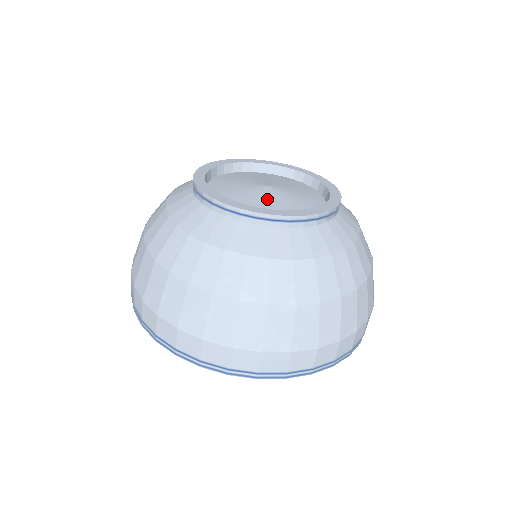
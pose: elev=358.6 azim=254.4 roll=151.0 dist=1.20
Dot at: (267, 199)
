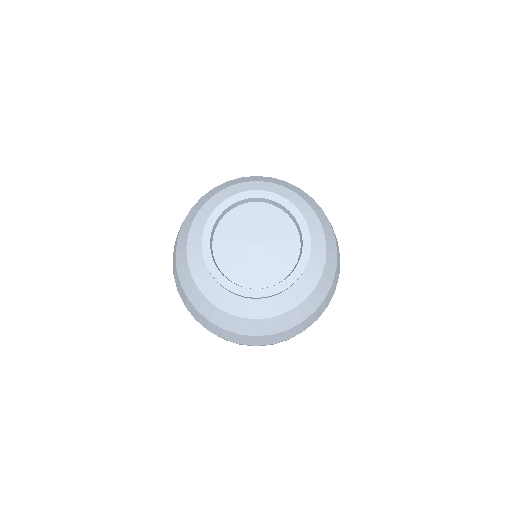
Dot at: (251, 262)
